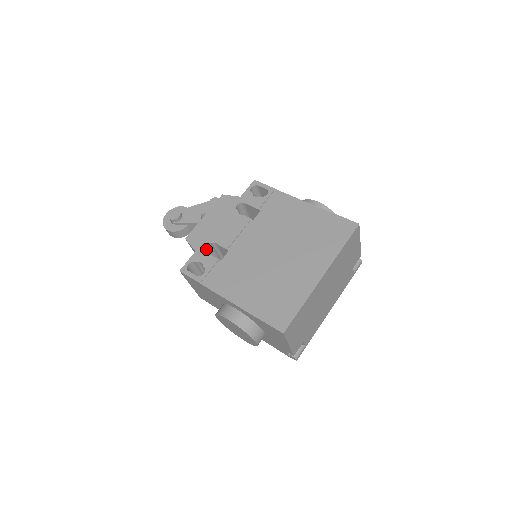
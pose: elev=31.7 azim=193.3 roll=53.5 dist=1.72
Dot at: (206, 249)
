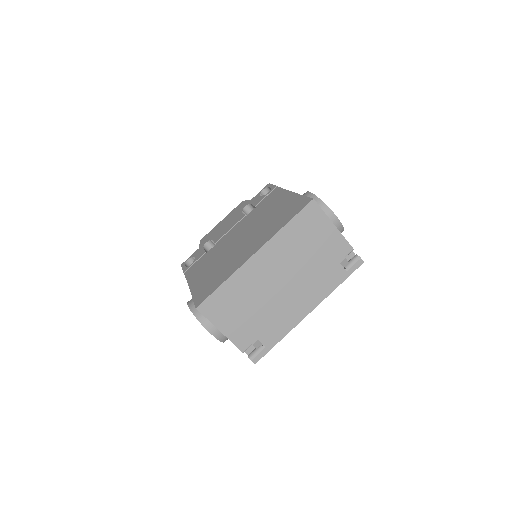
Dot at: occluded
